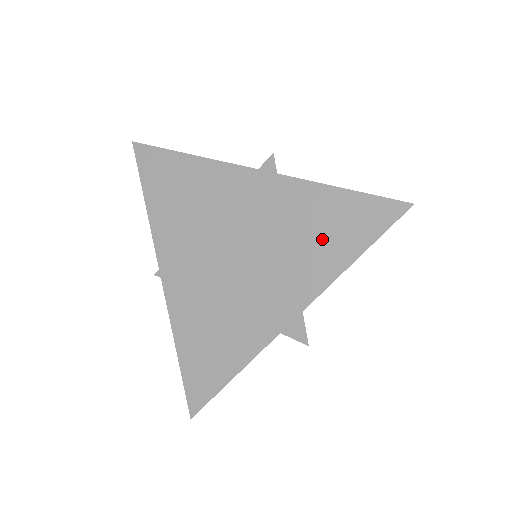
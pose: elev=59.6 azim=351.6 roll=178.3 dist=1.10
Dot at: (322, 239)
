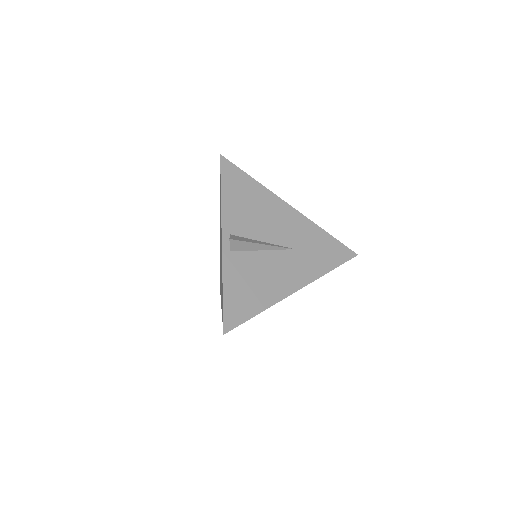
Dot at: occluded
